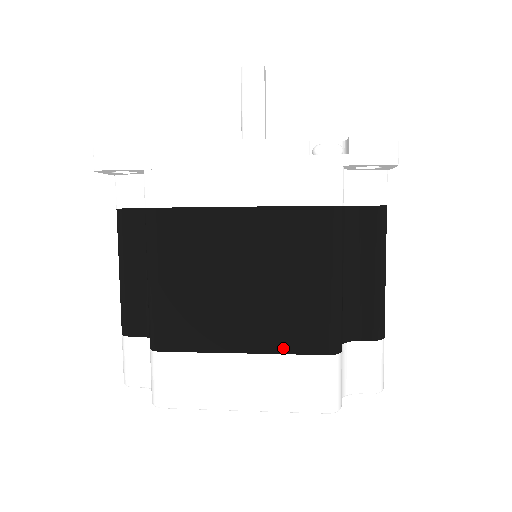
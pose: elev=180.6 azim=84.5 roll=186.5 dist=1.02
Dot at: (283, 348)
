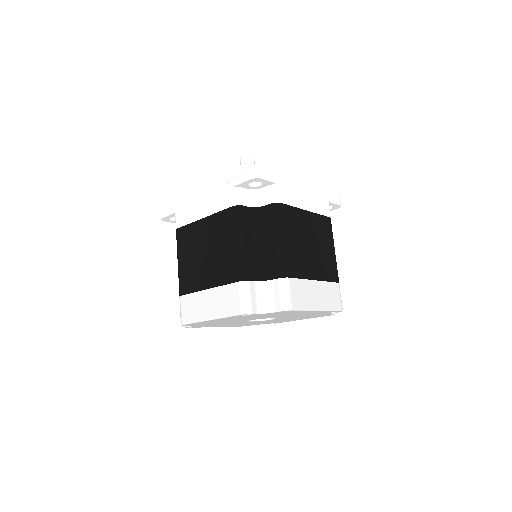
Dot at: (326, 278)
